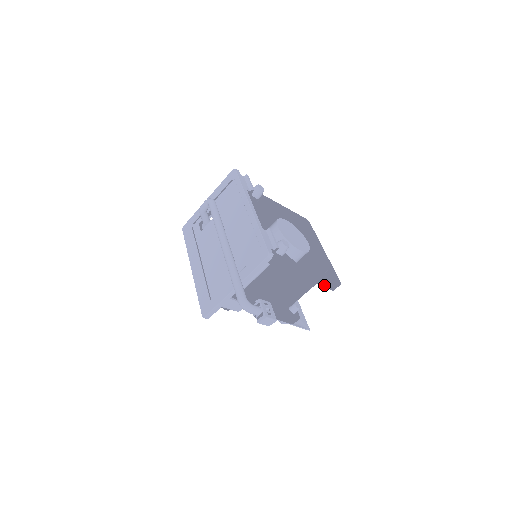
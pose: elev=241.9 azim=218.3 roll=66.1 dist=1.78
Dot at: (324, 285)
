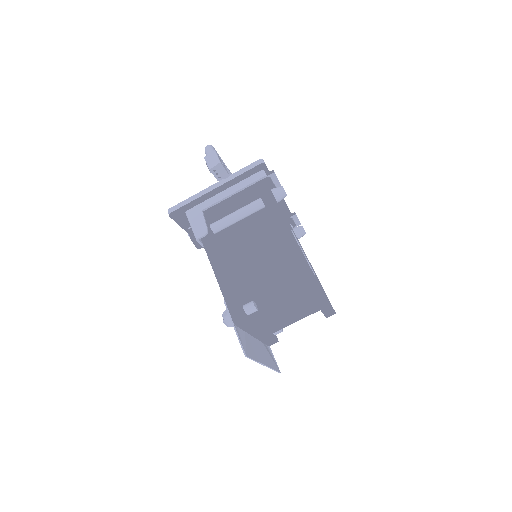
Dot at: (297, 265)
